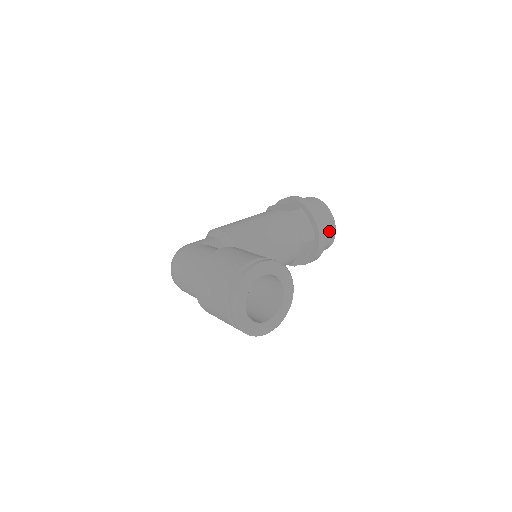
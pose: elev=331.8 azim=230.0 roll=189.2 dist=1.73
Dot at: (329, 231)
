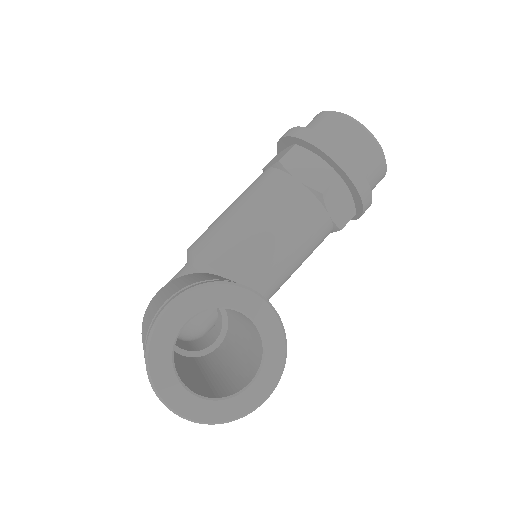
Dot at: (362, 148)
